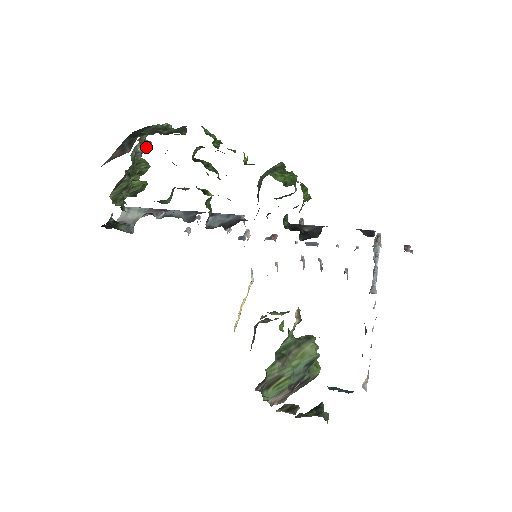
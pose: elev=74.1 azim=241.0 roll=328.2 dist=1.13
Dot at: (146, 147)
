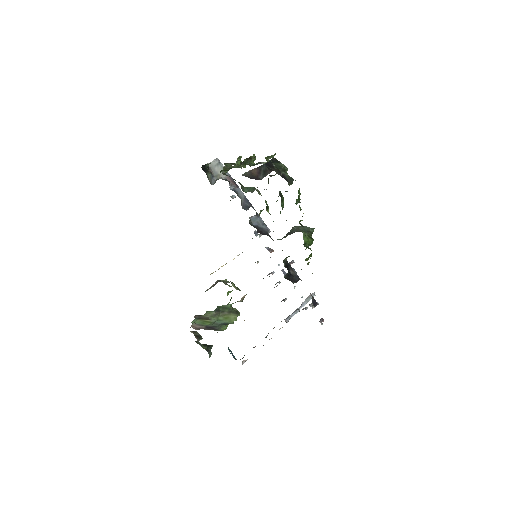
Dot at: occluded
